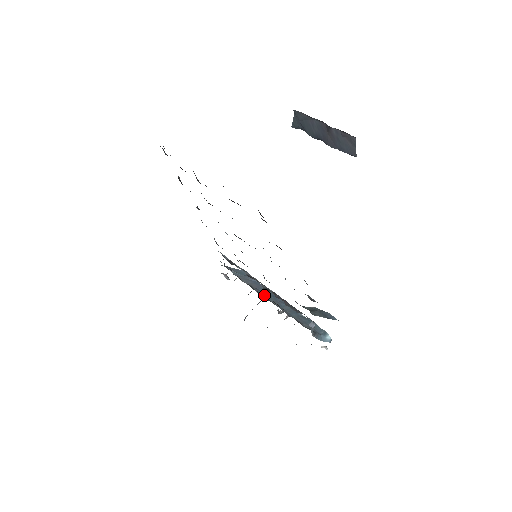
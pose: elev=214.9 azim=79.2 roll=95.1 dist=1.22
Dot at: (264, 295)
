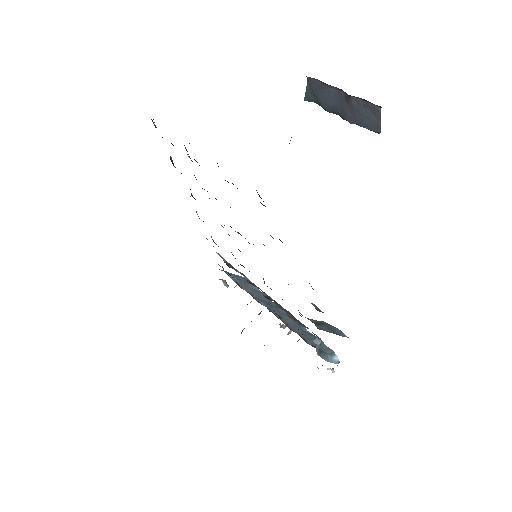
Dot at: (265, 305)
